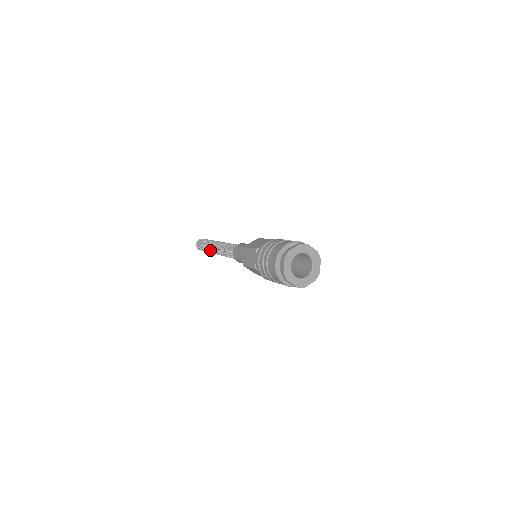
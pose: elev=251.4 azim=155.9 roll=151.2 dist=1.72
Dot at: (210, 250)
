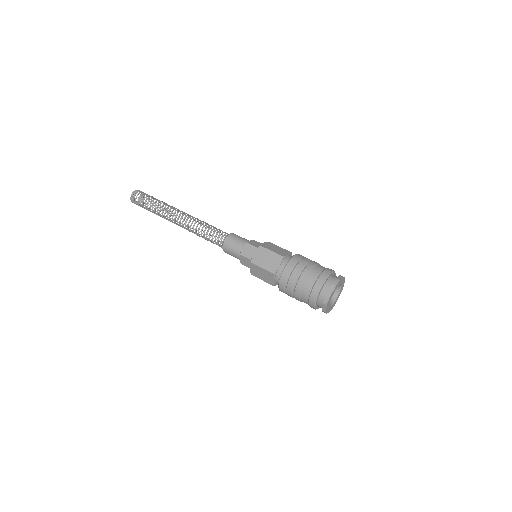
Dot at: occluded
